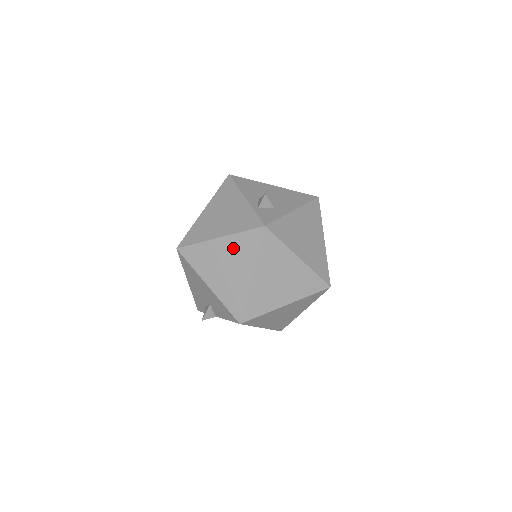
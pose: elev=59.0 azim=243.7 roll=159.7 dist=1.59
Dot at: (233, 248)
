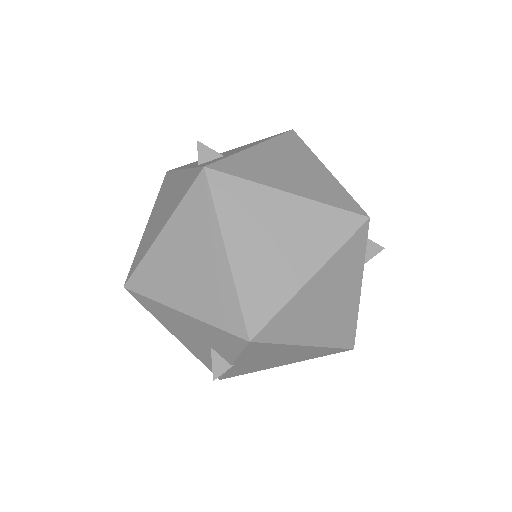
Dot at: (183, 231)
